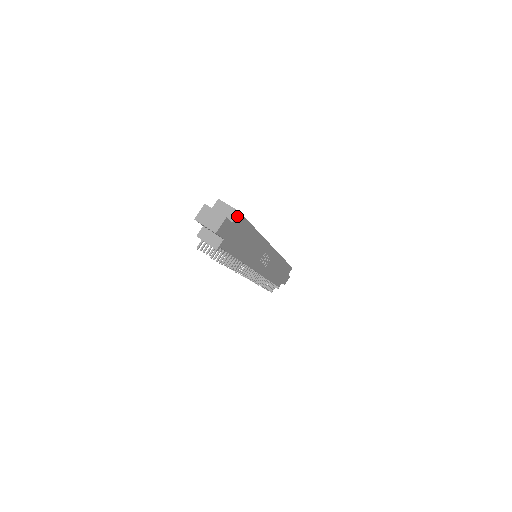
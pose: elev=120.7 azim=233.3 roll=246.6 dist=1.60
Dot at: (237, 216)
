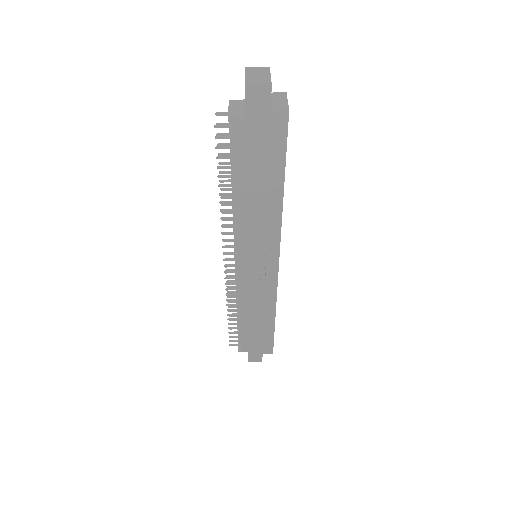
Dot at: (282, 113)
